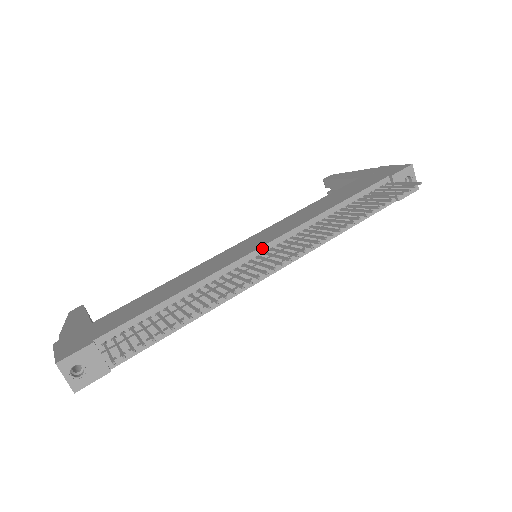
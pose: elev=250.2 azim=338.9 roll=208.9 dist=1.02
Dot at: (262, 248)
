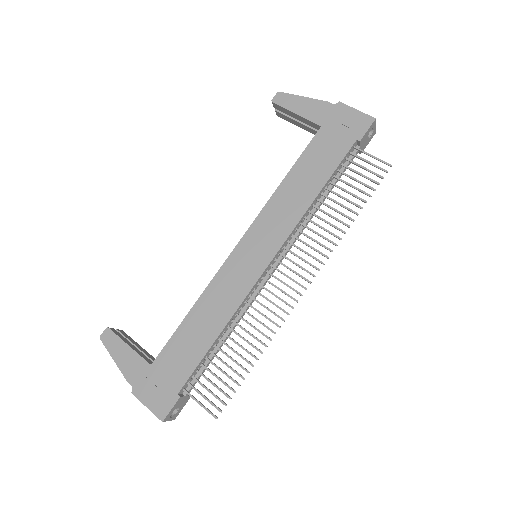
Dot at: (269, 264)
